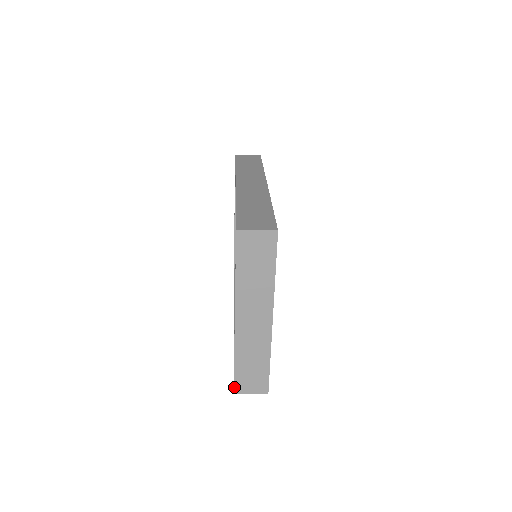
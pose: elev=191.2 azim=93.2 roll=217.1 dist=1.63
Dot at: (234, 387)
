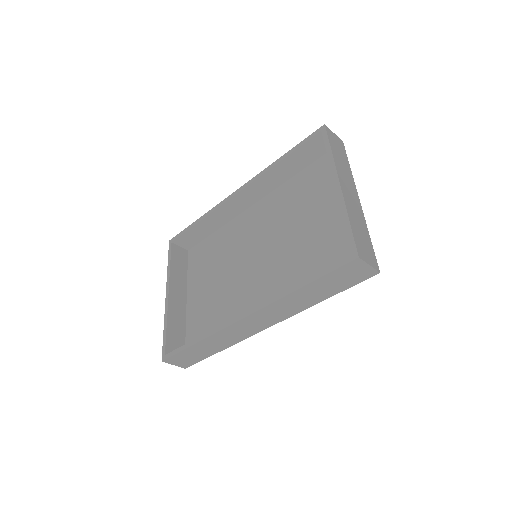
Dot at: (357, 249)
